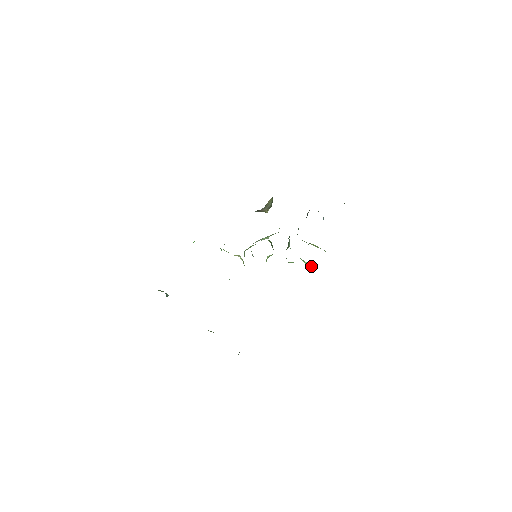
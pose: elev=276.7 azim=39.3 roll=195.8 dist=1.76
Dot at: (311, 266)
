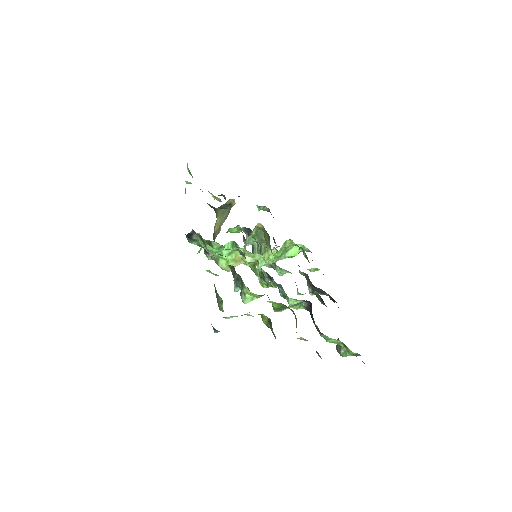
Dot at: (296, 255)
